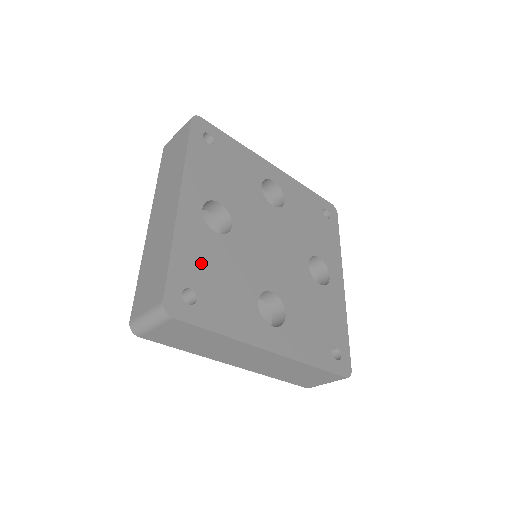
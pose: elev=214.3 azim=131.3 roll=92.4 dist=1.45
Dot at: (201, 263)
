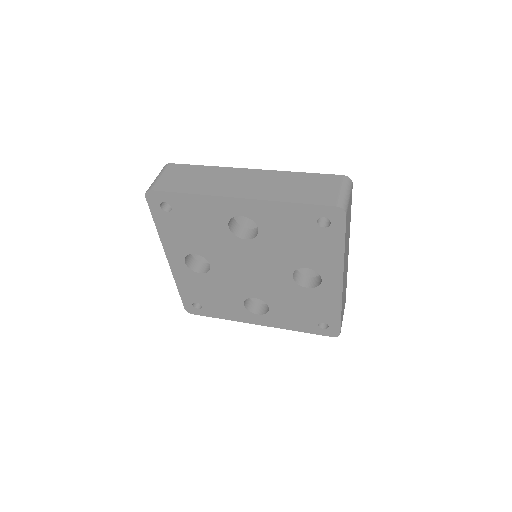
Dot at: (197, 291)
